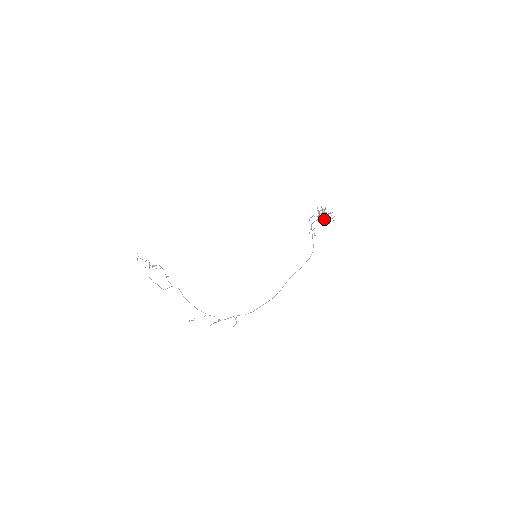
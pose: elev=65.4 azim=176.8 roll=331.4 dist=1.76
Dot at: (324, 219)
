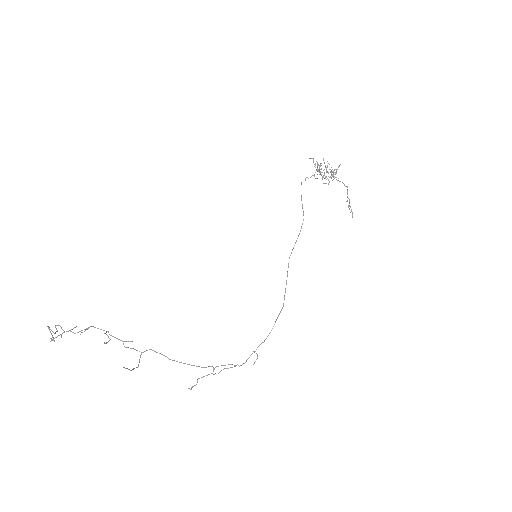
Dot at: (325, 177)
